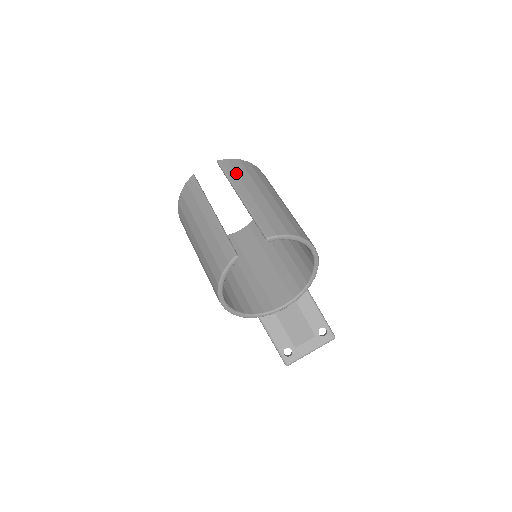
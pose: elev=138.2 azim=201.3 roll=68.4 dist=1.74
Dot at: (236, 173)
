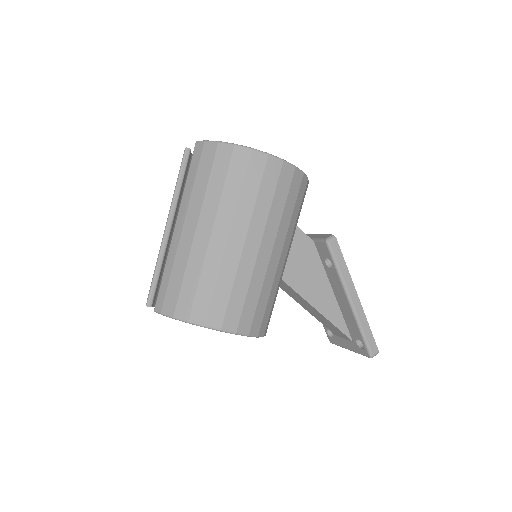
Dot at: (194, 179)
